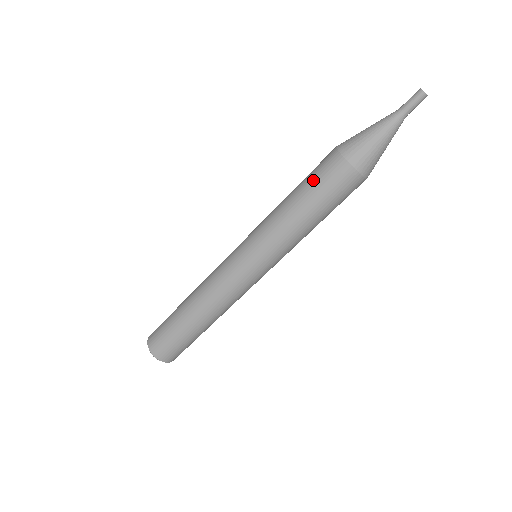
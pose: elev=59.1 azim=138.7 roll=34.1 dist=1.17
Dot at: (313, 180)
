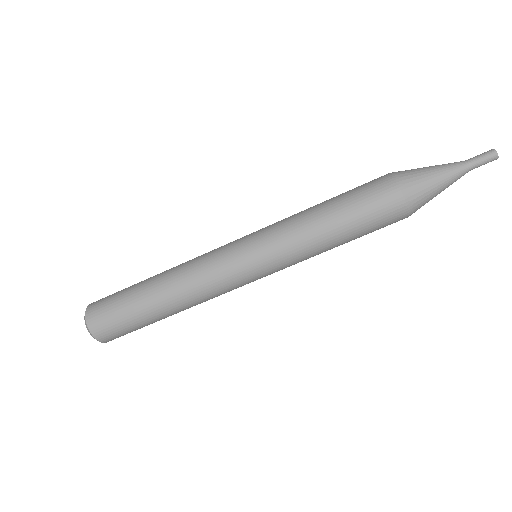
Dot at: (364, 214)
